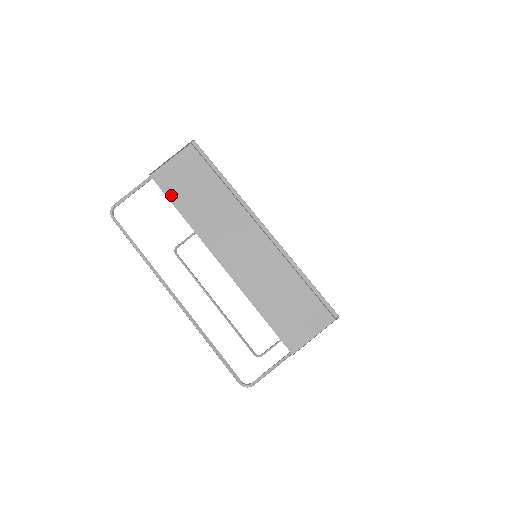
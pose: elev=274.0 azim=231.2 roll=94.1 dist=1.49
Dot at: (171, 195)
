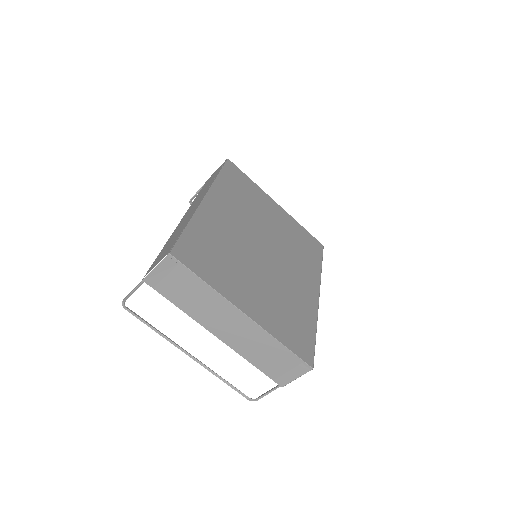
Dot at: (165, 294)
